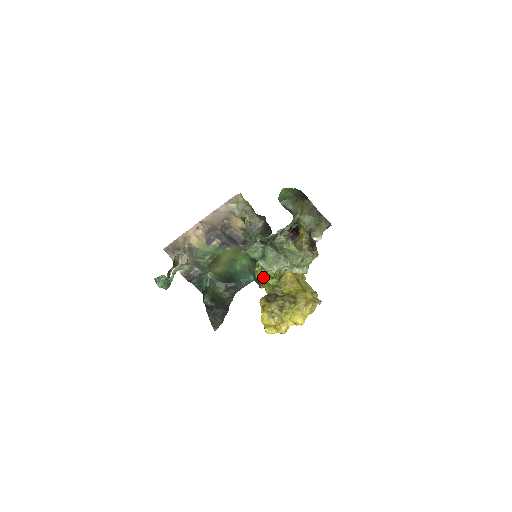
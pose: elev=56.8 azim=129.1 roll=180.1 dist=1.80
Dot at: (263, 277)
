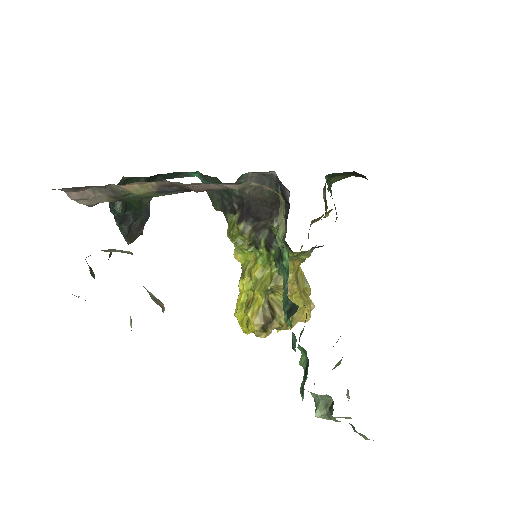
Dot at: (245, 251)
